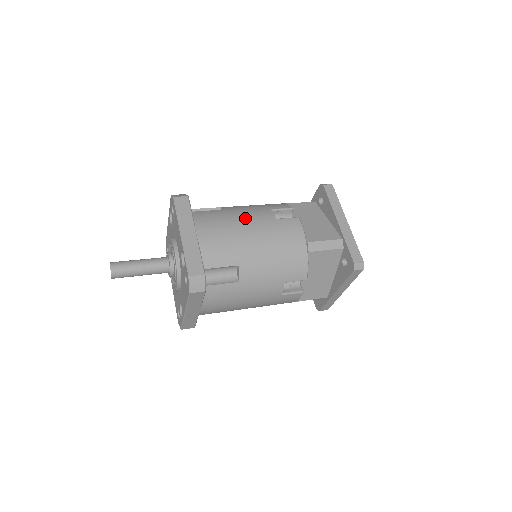
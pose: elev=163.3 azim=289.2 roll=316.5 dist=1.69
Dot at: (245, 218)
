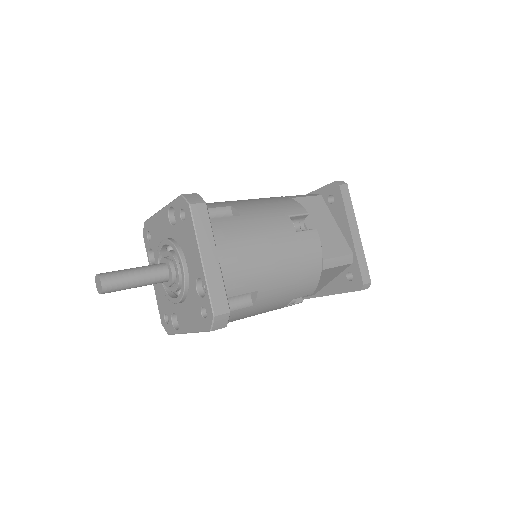
Dot at: (266, 232)
